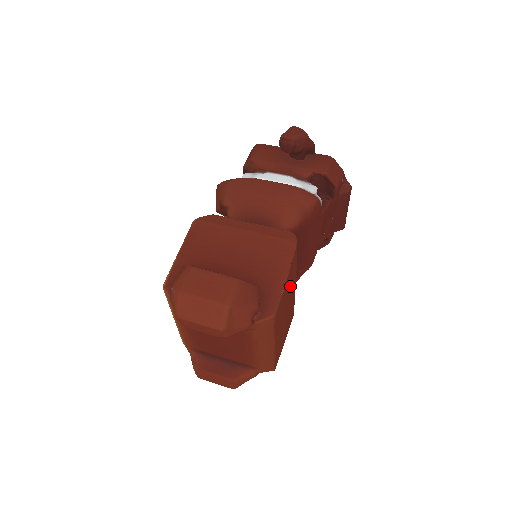
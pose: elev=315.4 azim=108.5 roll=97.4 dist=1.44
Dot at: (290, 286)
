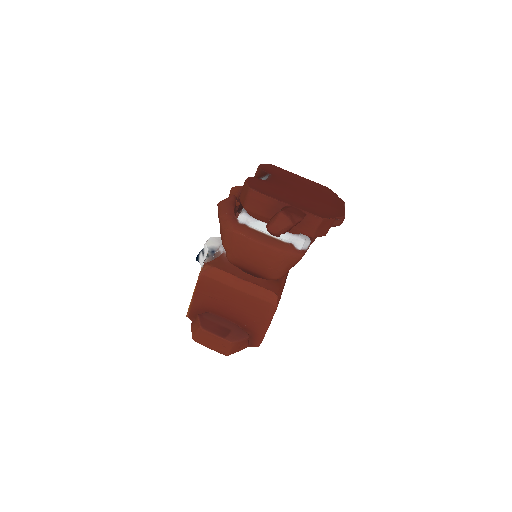
Dot at: occluded
